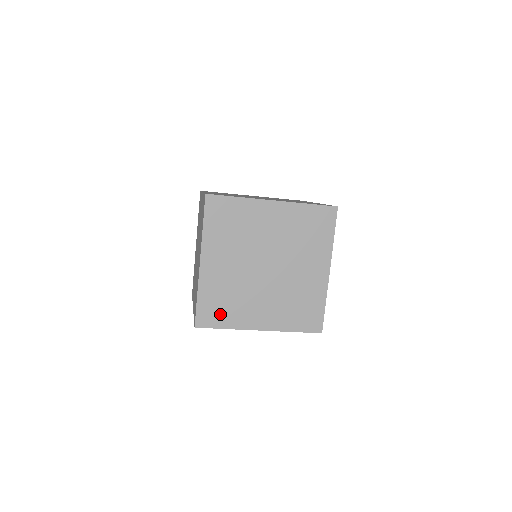
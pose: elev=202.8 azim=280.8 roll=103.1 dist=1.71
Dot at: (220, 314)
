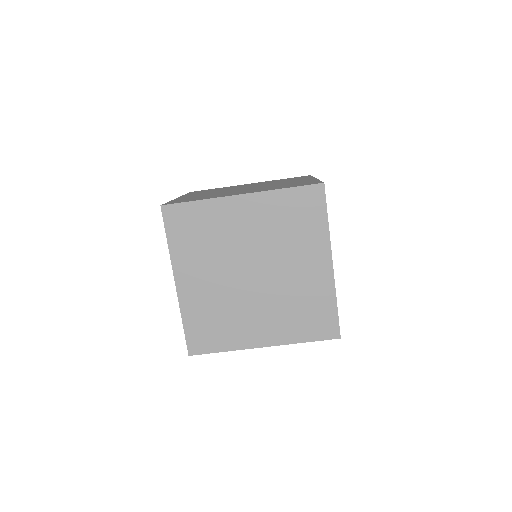
Dot at: (213, 336)
